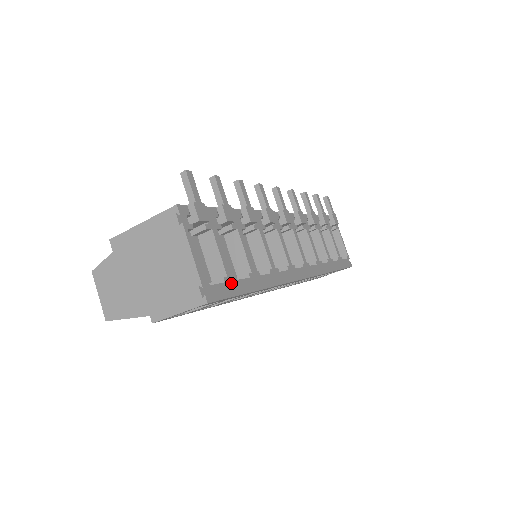
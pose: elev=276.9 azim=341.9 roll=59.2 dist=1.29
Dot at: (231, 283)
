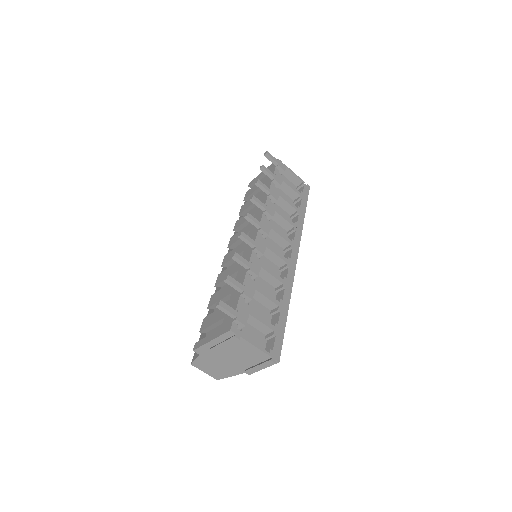
Dot at: (277, 331)
